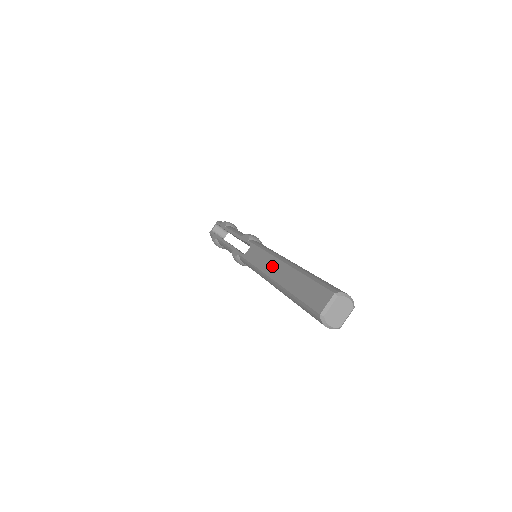
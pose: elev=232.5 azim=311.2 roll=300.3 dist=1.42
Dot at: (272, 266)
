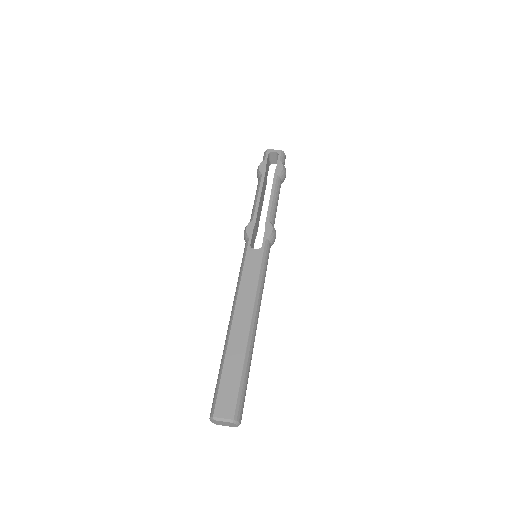
Dot at: (245, 308)
